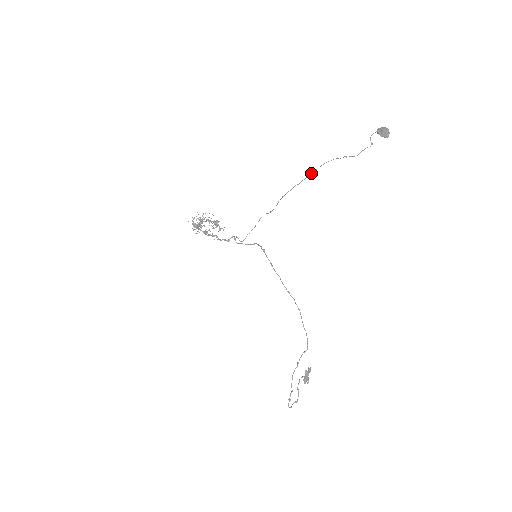
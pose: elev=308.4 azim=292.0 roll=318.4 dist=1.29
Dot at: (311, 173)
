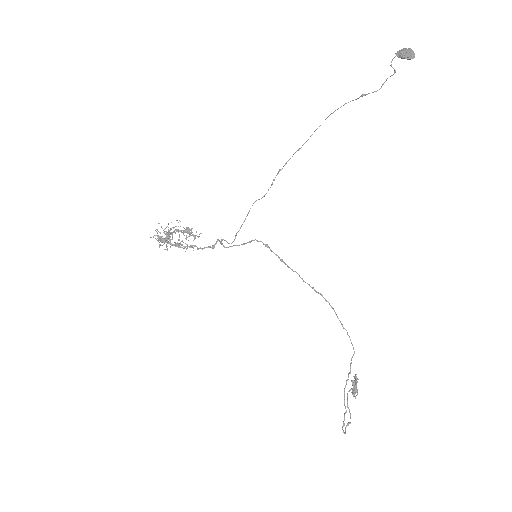
Dot at: (315, 130)
